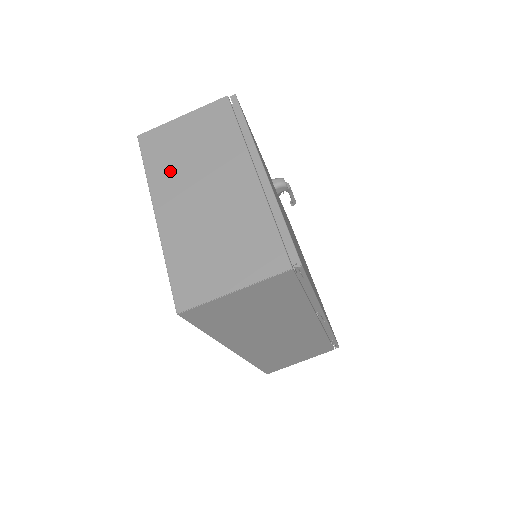
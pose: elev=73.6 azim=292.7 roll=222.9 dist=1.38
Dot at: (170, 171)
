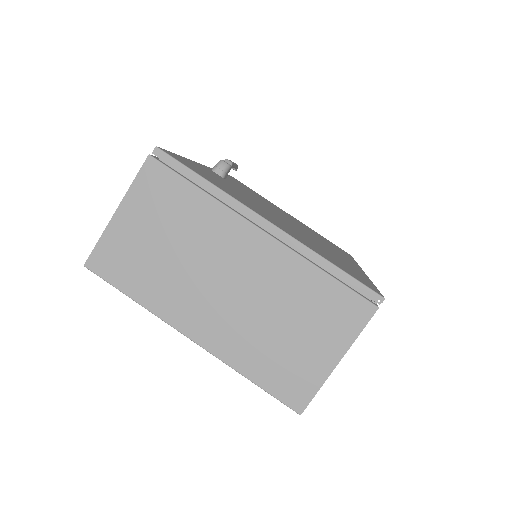
Dot at: (163, 284)
